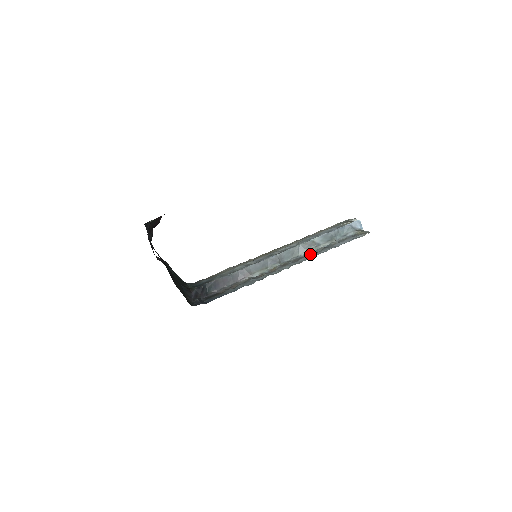
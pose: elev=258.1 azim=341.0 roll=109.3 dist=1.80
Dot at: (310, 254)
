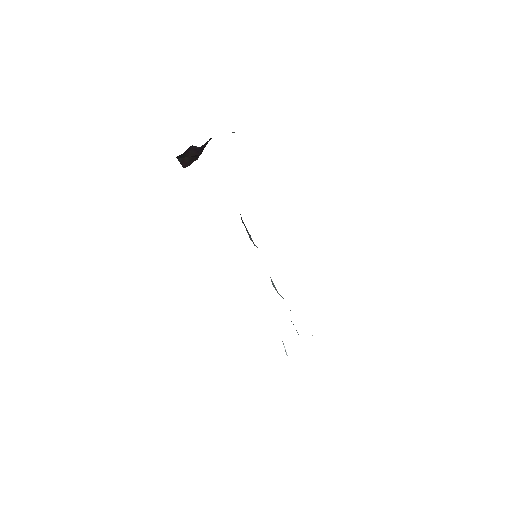
Dot at: occluded
